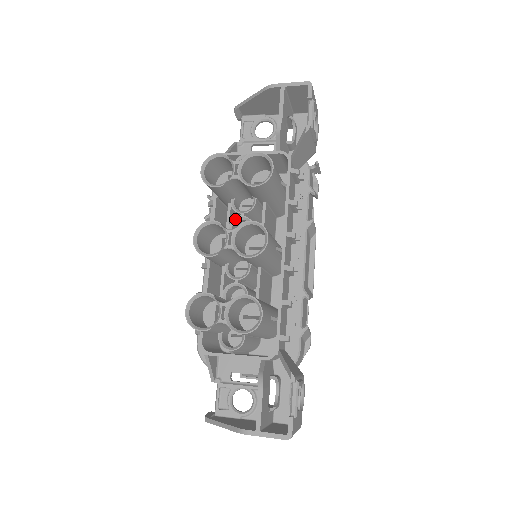
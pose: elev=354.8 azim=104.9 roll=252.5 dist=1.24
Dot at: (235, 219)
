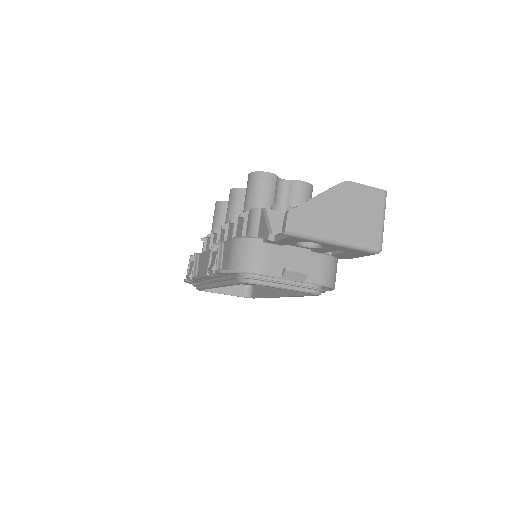
Dot at: occluded
